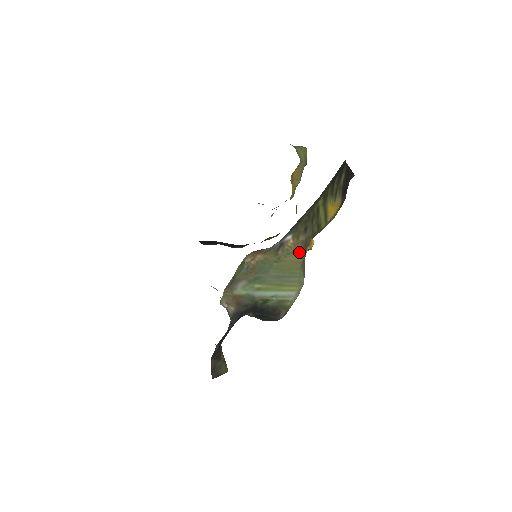
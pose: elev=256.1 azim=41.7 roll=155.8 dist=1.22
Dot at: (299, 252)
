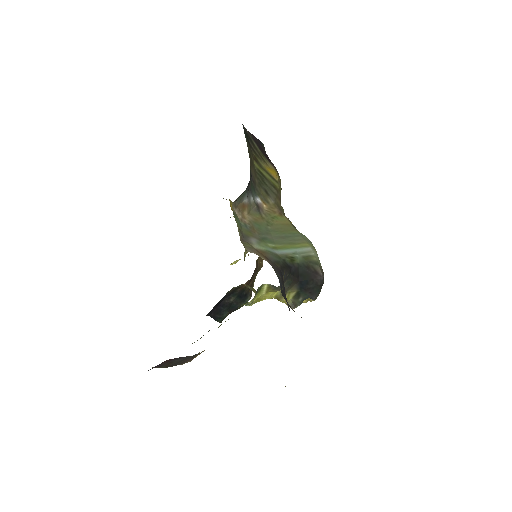
Dot at: (281, 217)
